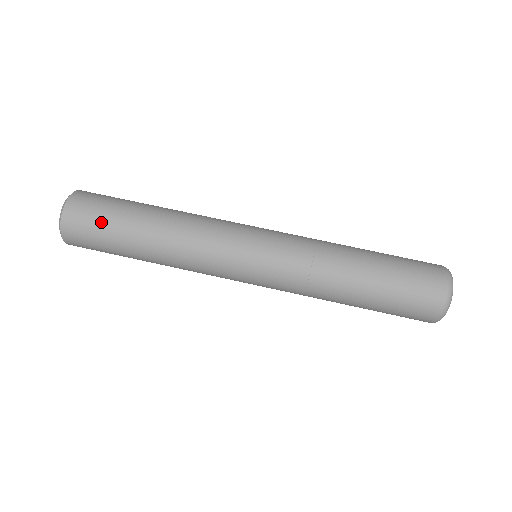
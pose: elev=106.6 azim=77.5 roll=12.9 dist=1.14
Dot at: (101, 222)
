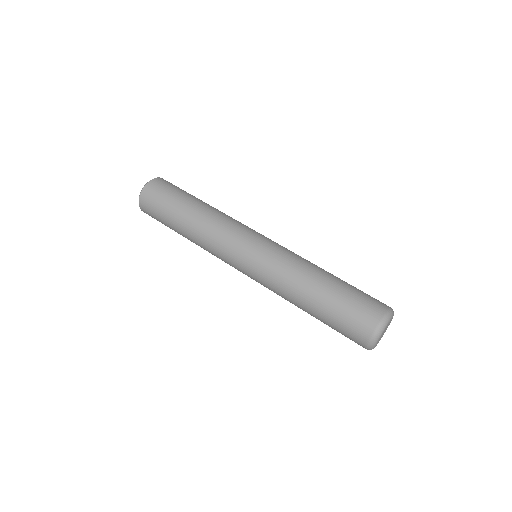
Dot at: (162, 202)
